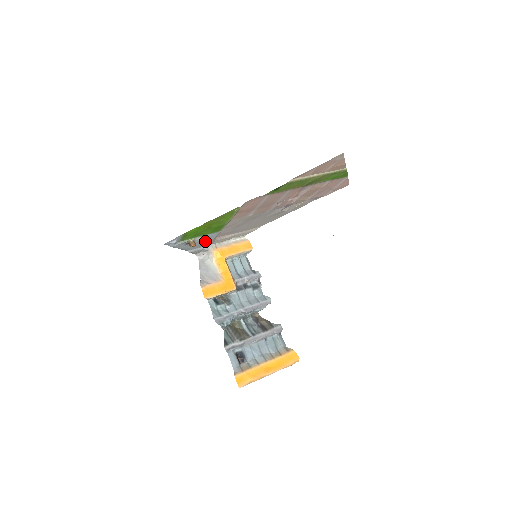
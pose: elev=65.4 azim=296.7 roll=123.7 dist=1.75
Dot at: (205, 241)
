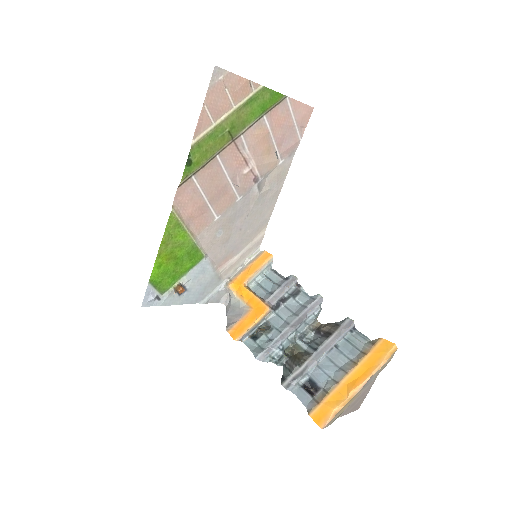
Dot at: (205, 280)
